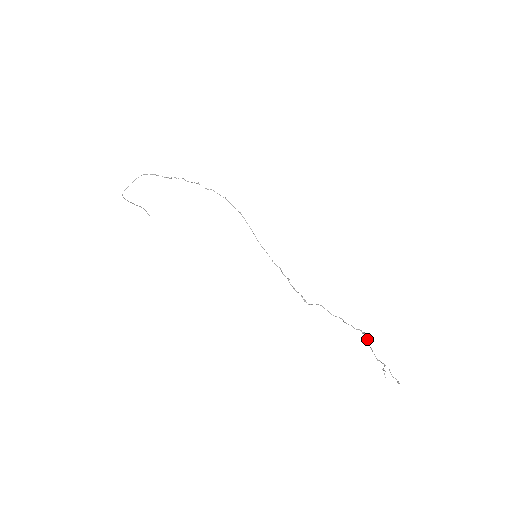
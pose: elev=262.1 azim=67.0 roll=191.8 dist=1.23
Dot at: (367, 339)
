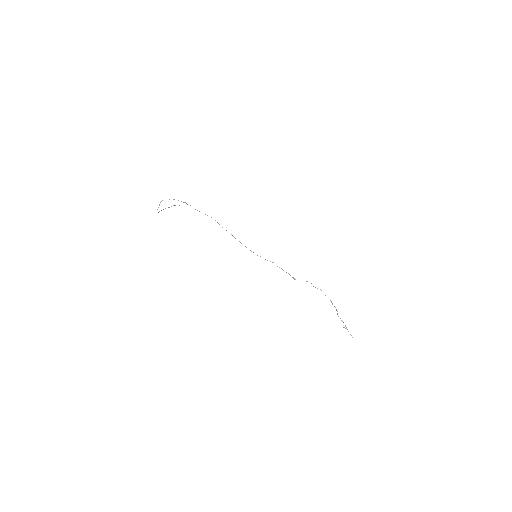
Dot at: occluded
